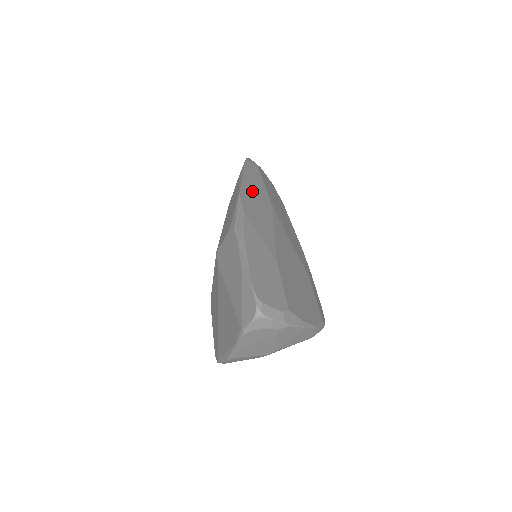
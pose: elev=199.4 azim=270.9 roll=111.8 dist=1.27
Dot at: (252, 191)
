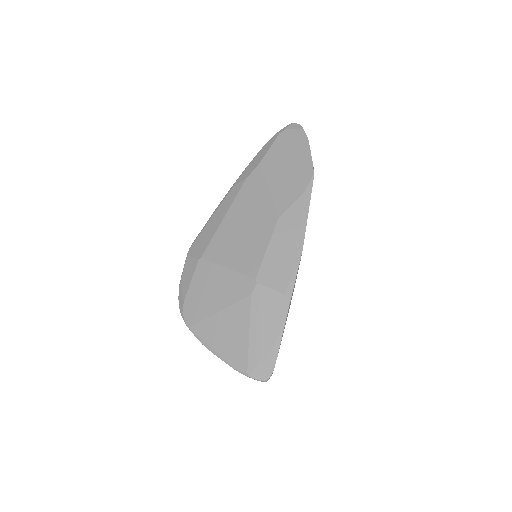
Dot at: occluded
